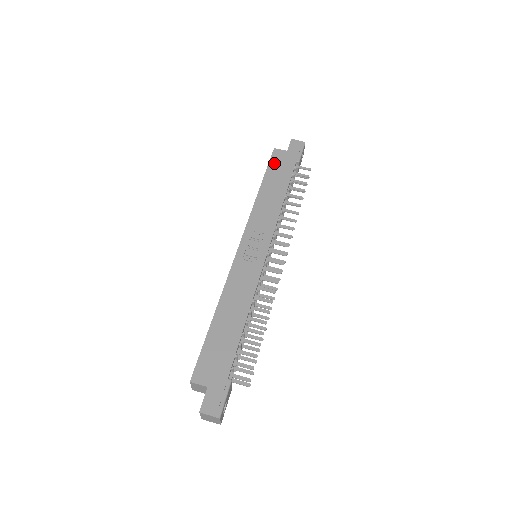
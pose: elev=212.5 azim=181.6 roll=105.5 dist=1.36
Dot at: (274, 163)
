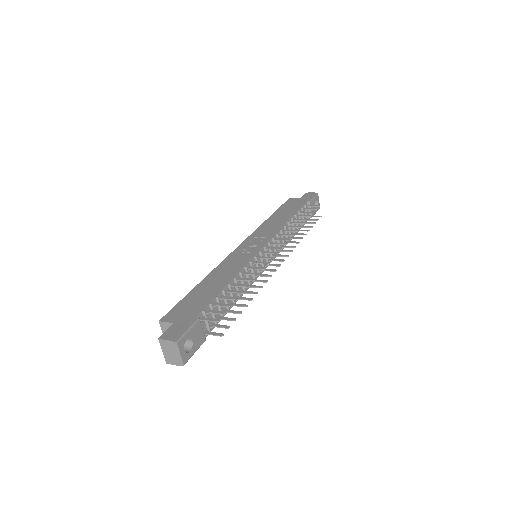
Dot at: (286, 205)
